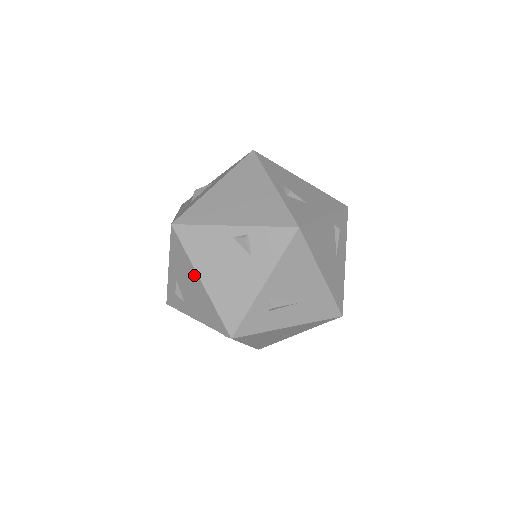
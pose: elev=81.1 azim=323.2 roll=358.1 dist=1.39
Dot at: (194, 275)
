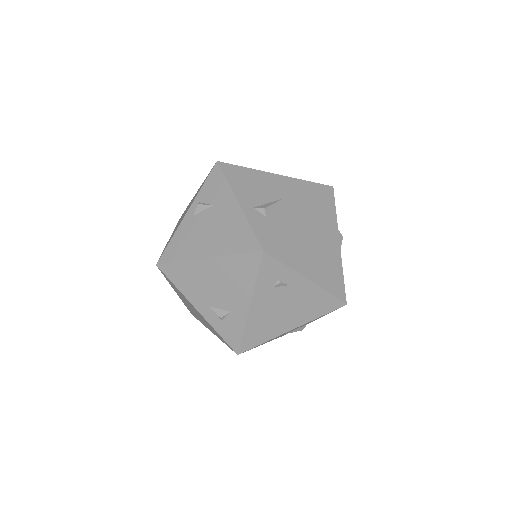
Dot at: (200, 266)
